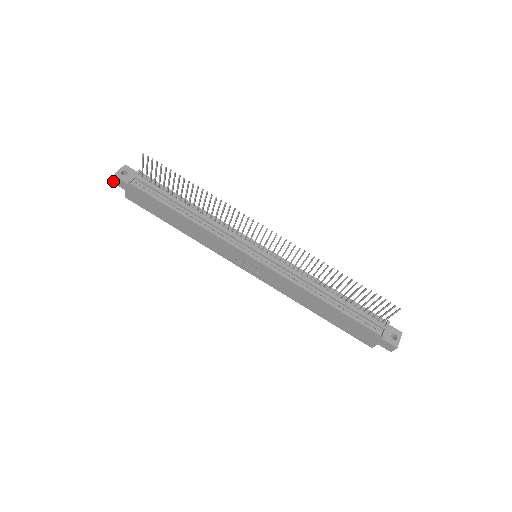
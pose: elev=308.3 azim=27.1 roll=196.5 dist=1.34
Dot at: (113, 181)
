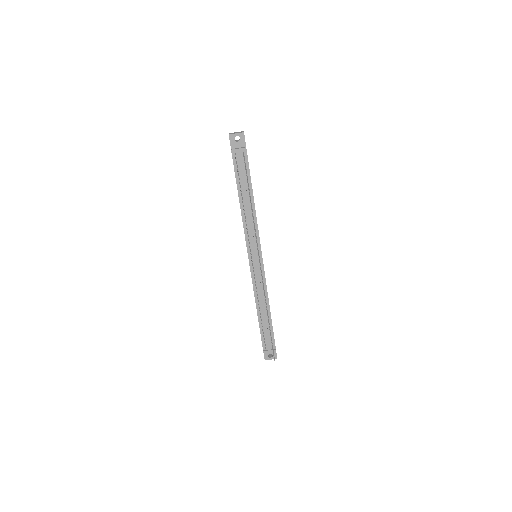
Dot at: (229, 133)
